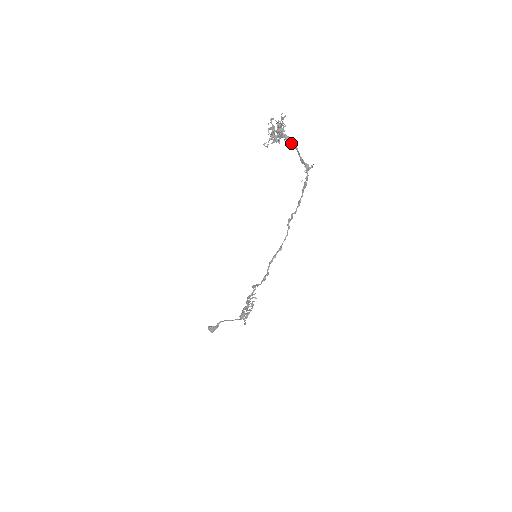
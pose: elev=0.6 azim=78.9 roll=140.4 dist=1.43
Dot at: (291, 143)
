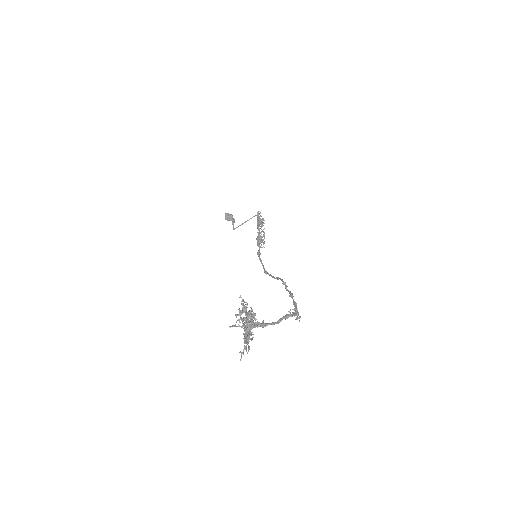
Dot at: occluded
